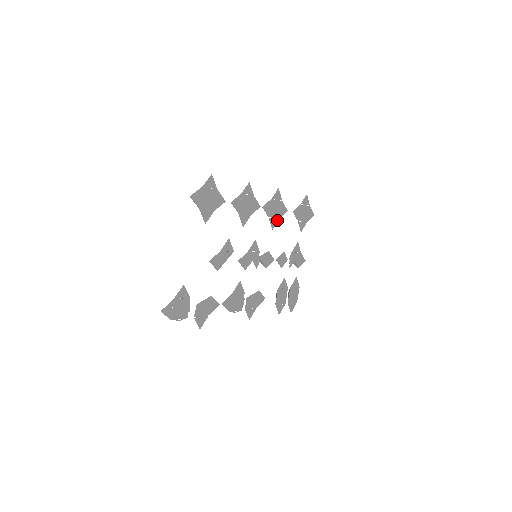
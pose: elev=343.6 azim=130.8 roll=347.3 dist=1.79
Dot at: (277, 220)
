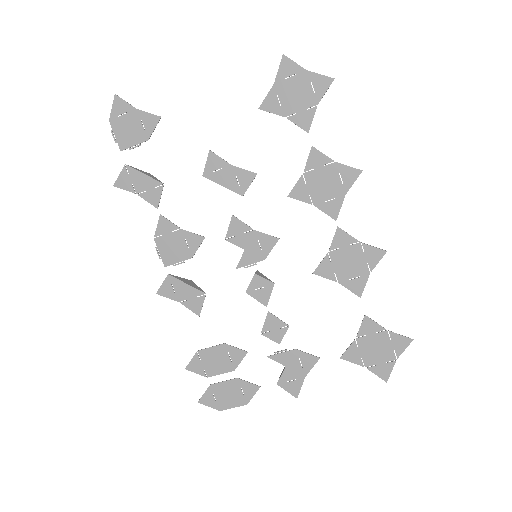
Dot at: (333, 278)
